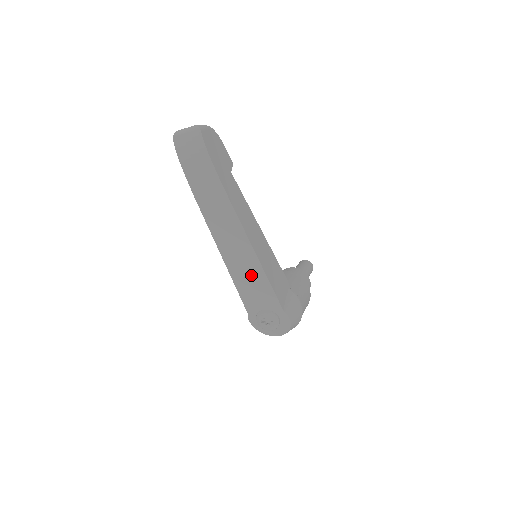
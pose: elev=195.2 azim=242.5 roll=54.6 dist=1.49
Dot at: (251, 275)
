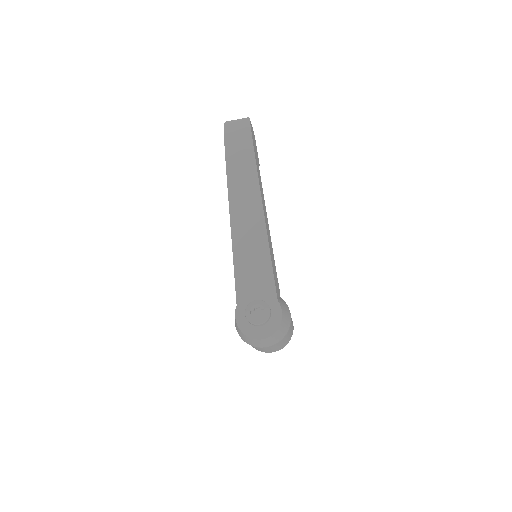
Dot at: (255, 254)
